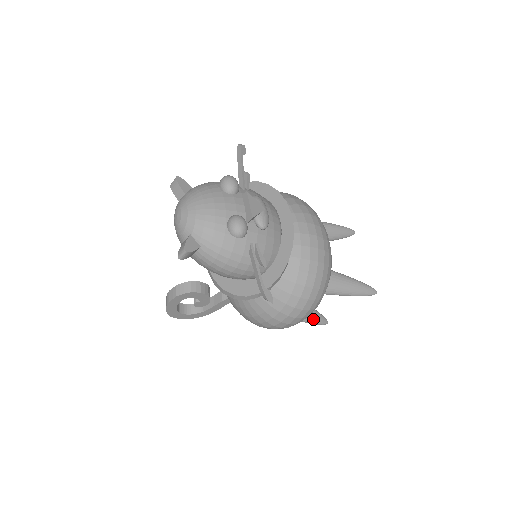
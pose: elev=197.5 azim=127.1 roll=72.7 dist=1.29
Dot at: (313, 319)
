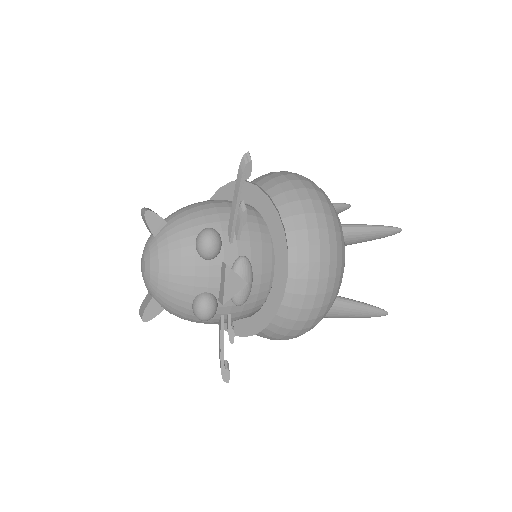
Dot at: occluded
